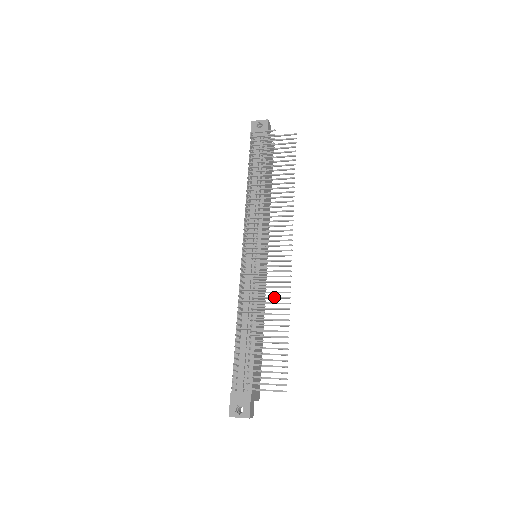
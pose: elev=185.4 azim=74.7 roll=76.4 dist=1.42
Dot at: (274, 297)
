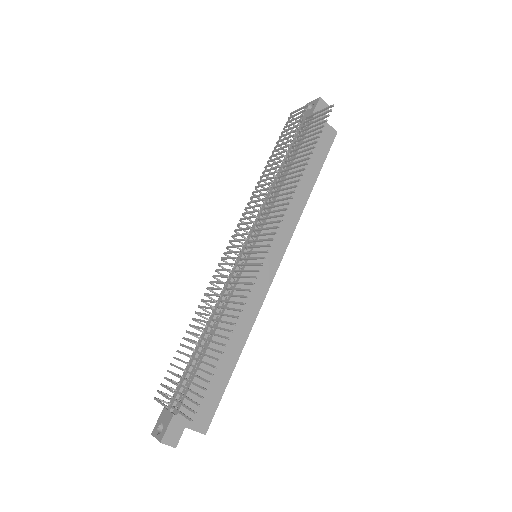
Dot at: (233, 301)
